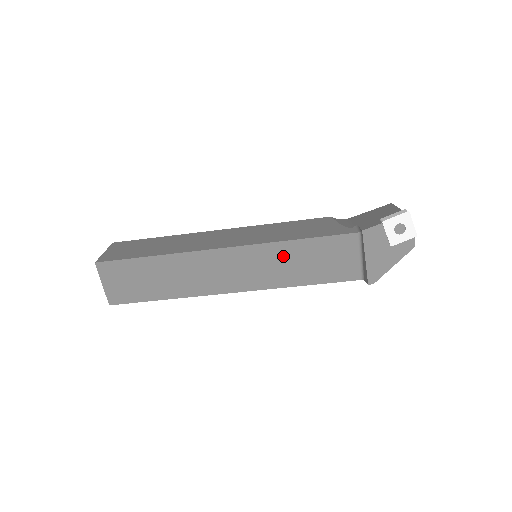
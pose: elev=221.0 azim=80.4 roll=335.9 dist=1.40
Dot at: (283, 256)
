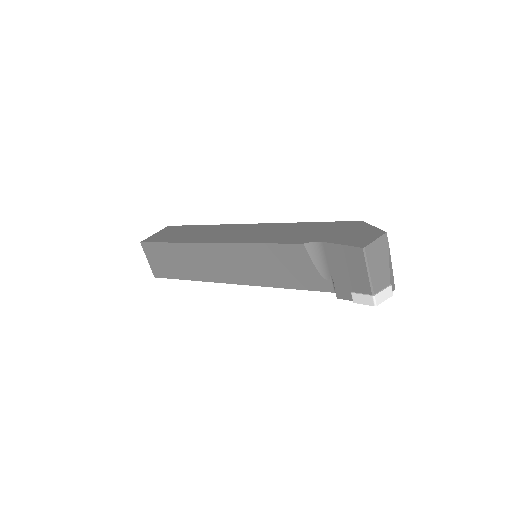
Dot at: occluded
